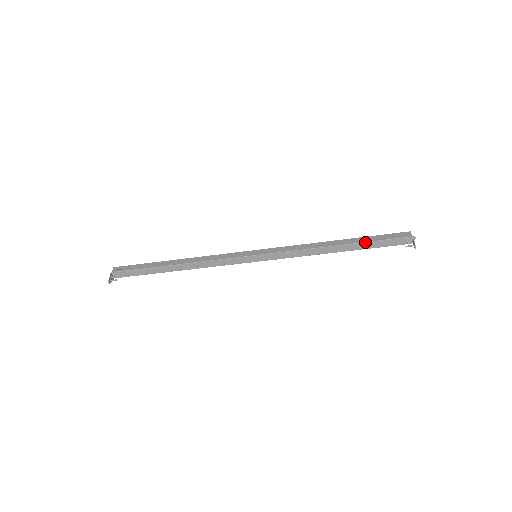
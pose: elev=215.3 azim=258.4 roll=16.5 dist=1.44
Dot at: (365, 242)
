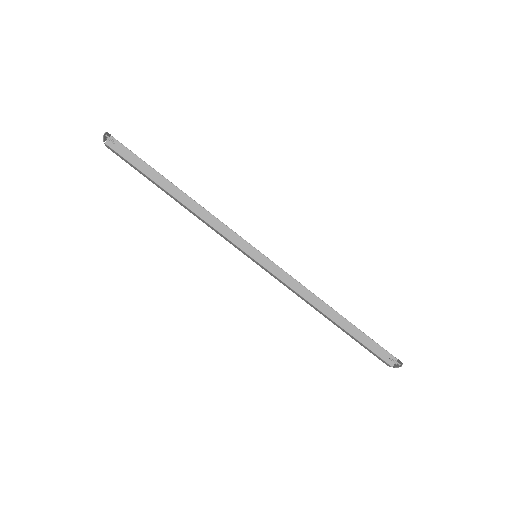
Dot at: occluded
